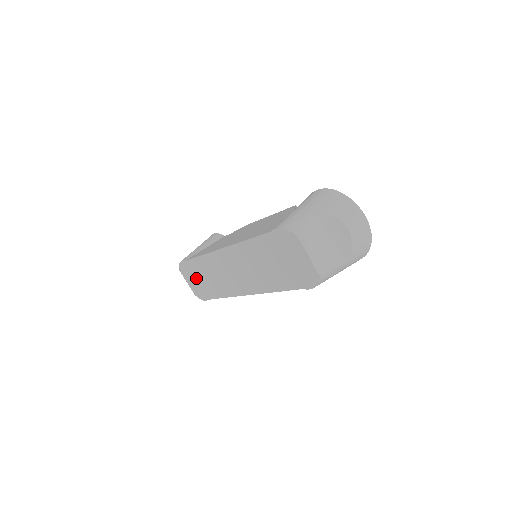
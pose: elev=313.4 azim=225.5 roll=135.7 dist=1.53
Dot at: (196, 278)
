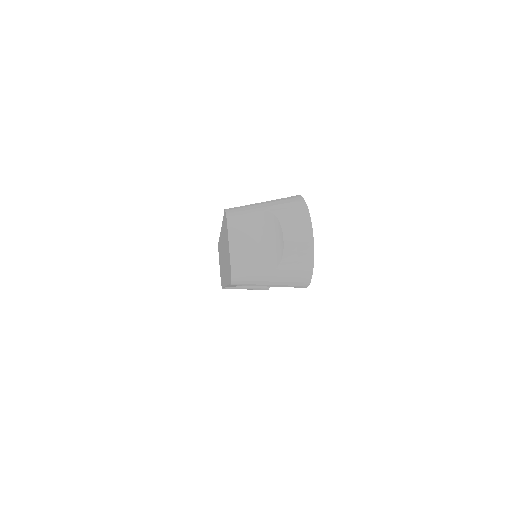
Dot at: occluded
